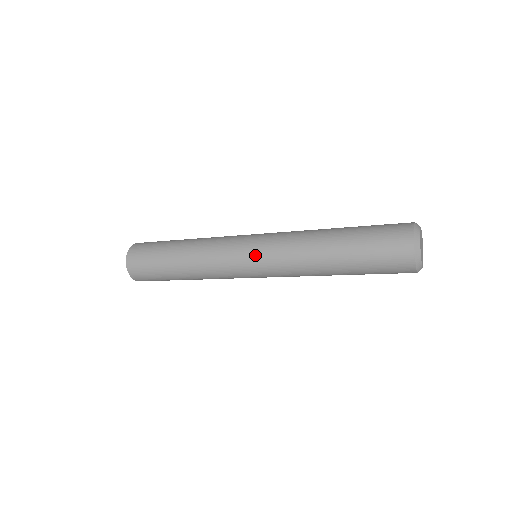
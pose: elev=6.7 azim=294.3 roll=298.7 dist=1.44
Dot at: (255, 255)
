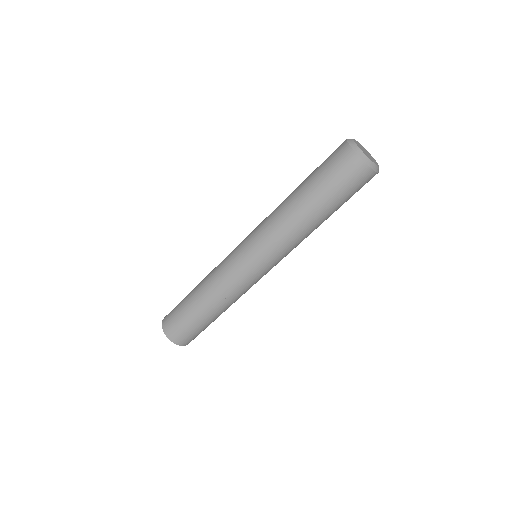
Dot at: occluded
